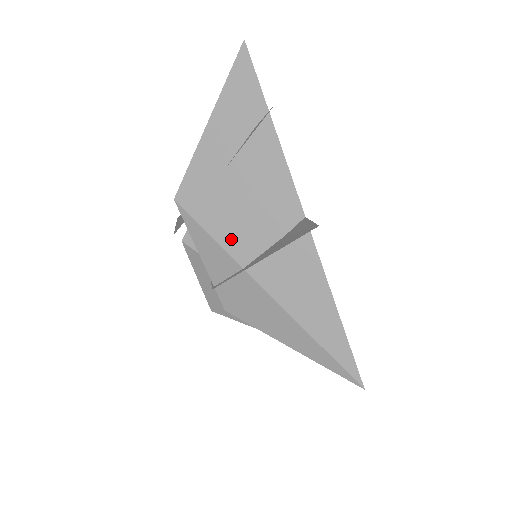
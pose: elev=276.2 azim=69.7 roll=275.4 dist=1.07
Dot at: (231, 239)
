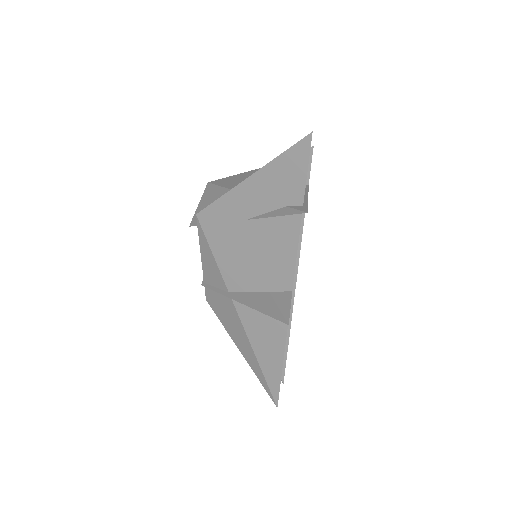
Dot at: (229, 269)
